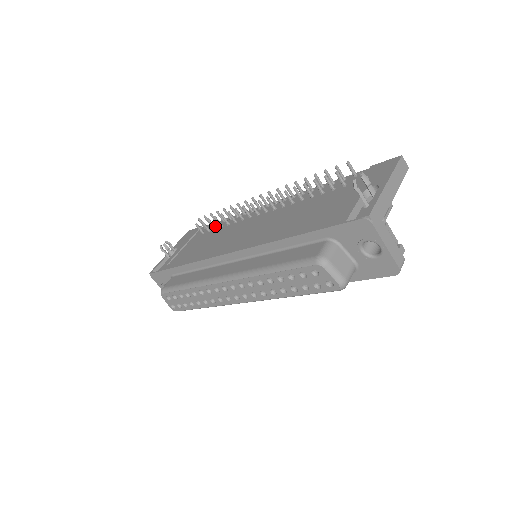
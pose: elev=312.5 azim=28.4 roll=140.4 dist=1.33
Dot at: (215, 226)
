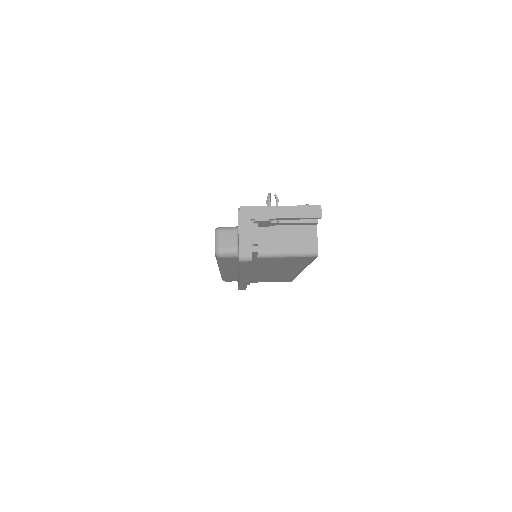
Dot at: occluded
